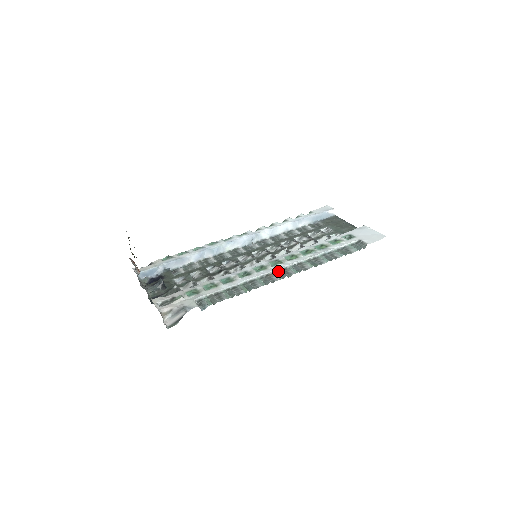
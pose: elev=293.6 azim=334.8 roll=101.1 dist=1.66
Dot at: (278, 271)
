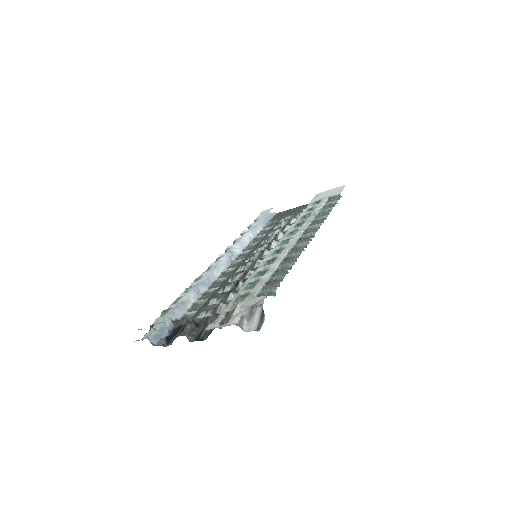
Dot at: (297, 242)
